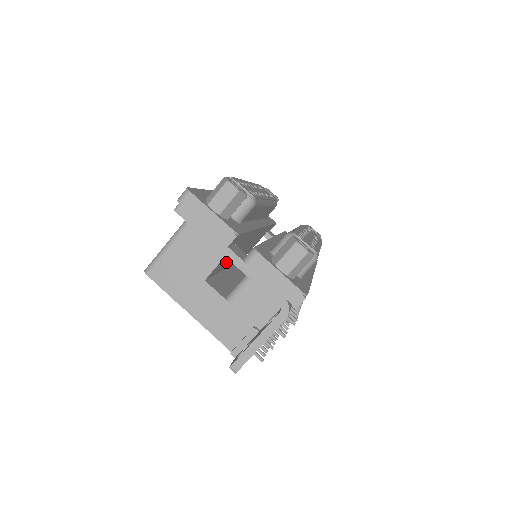
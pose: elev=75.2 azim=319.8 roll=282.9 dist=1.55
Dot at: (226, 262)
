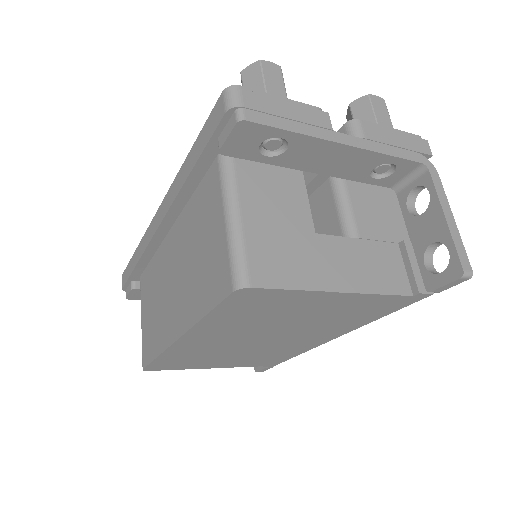
Dot at: occluded
